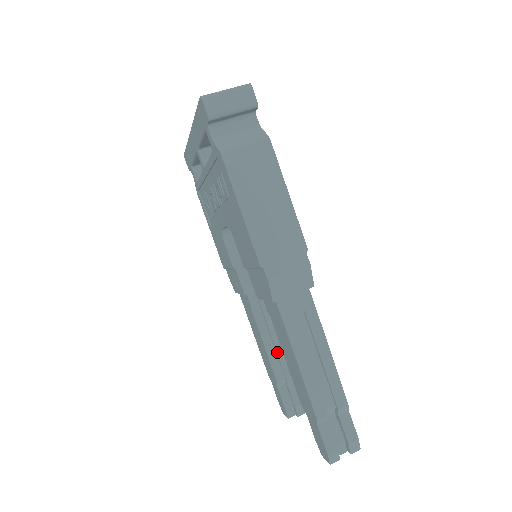
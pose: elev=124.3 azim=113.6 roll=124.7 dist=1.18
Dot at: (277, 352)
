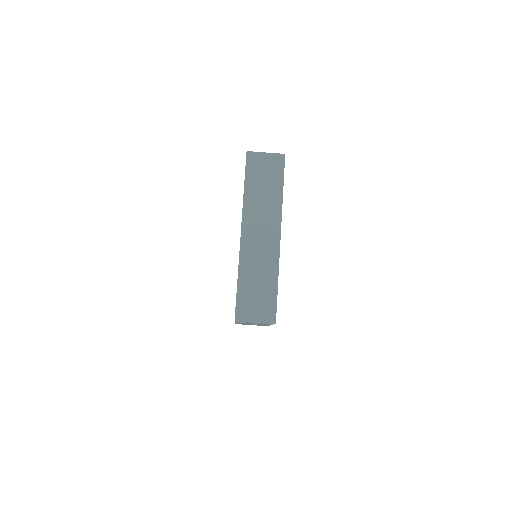
Dot at: occluded
